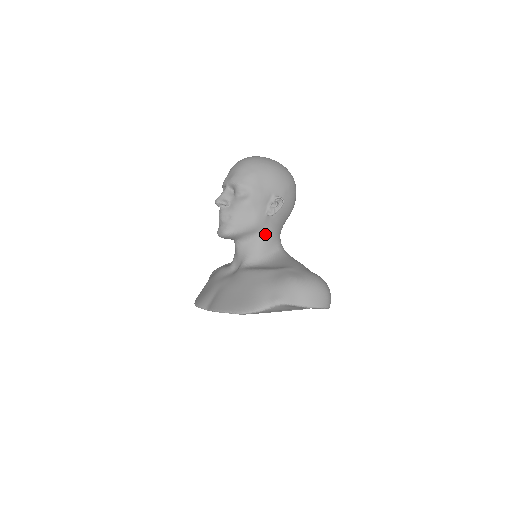
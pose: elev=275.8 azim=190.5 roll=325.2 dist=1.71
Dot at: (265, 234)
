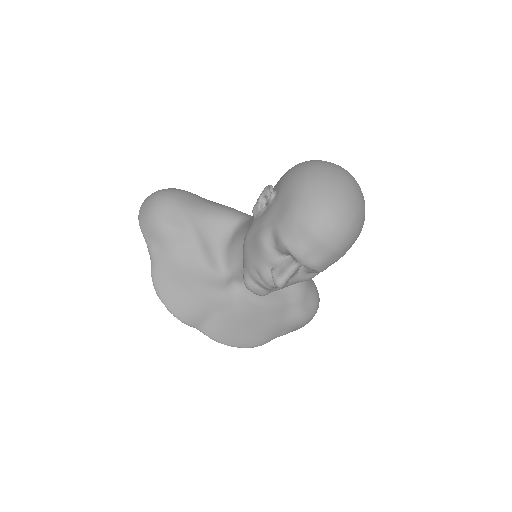
Dot at: occluded
